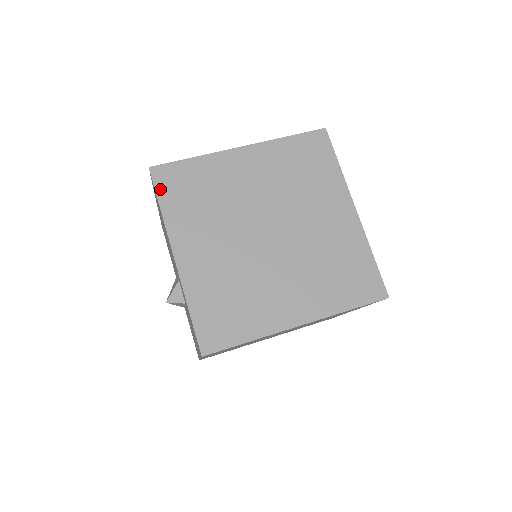
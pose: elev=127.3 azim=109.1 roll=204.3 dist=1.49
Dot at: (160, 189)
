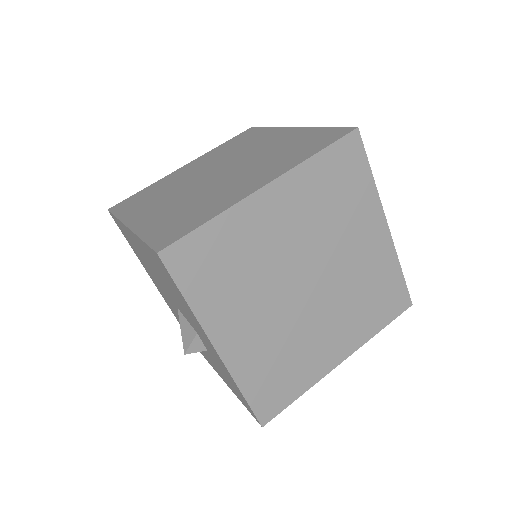
Dot at: (180, 278)
